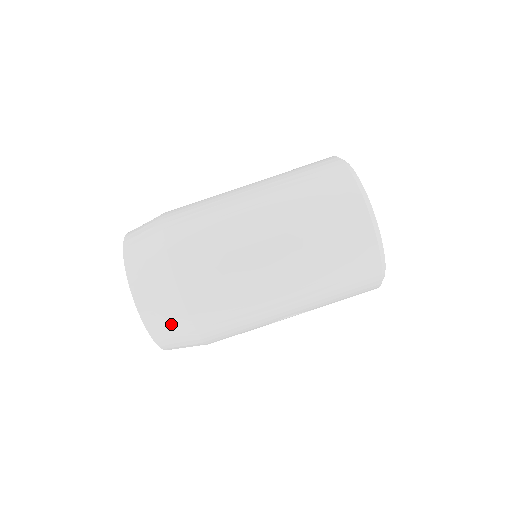
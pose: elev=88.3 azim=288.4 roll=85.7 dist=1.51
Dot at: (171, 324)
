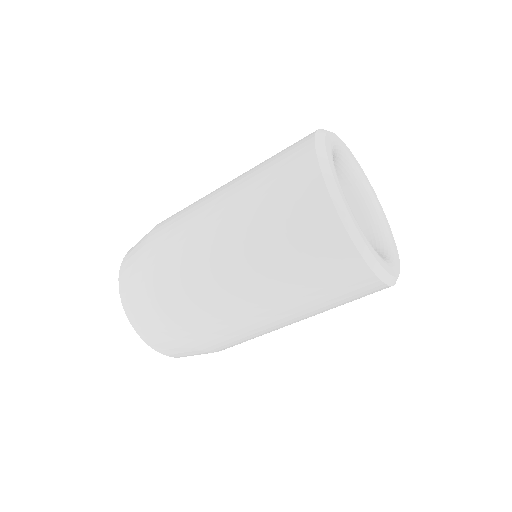
Dot at: (188, 353)
